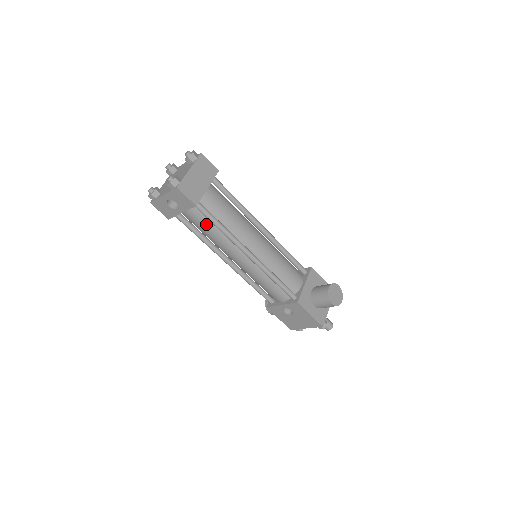
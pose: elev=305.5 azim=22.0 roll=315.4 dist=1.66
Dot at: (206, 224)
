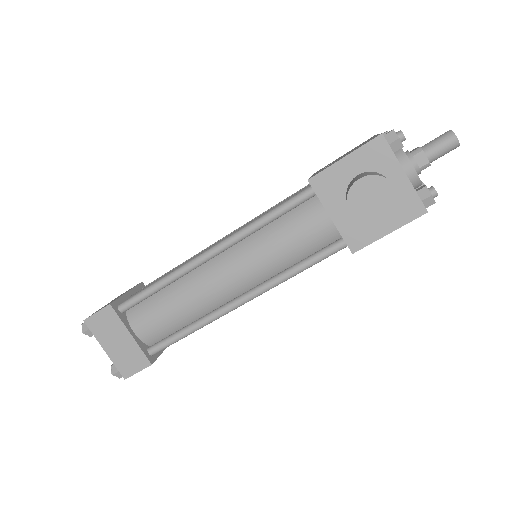
Dot at: occluded
